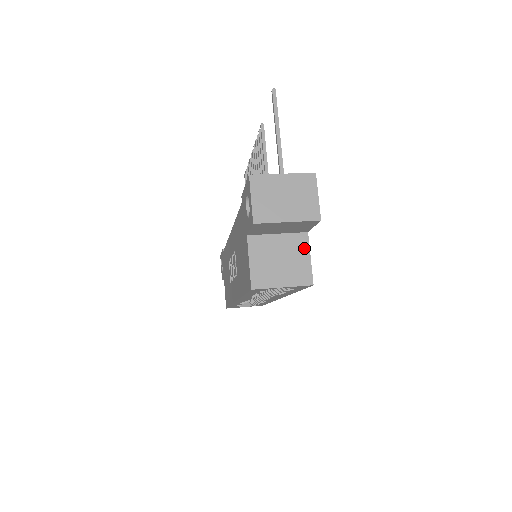
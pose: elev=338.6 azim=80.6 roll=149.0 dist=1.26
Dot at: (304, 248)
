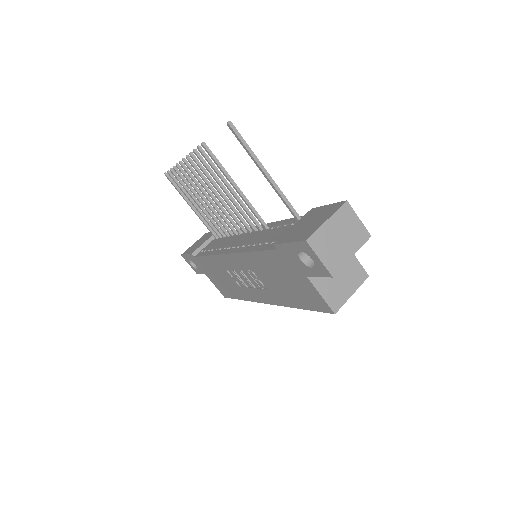
Dot at: occluded
